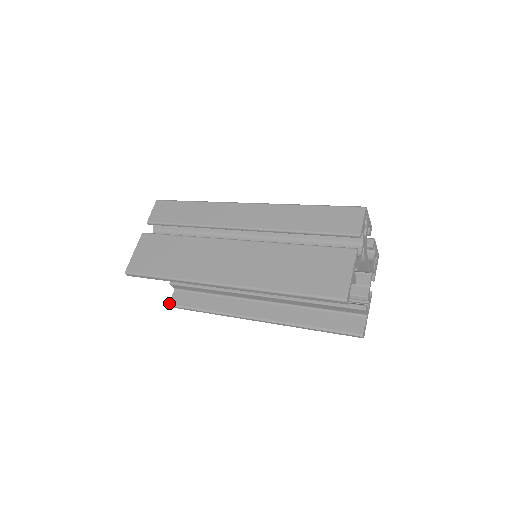
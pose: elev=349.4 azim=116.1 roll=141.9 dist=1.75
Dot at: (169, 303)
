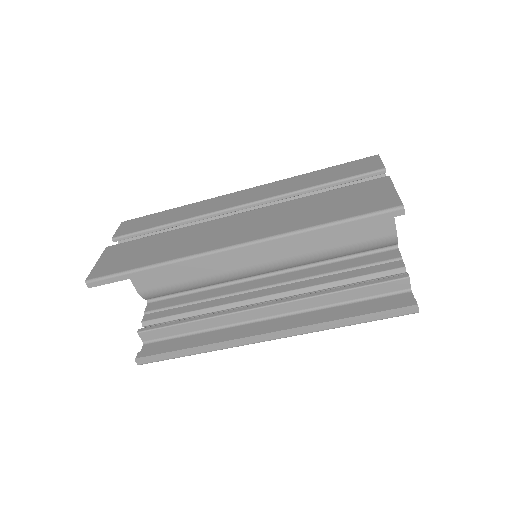
Dot at: (138, 357)
